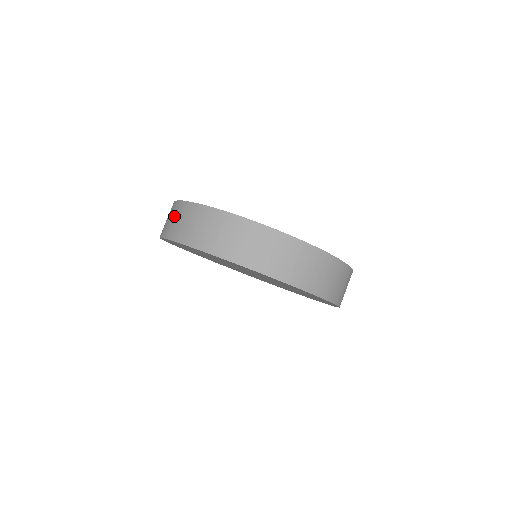
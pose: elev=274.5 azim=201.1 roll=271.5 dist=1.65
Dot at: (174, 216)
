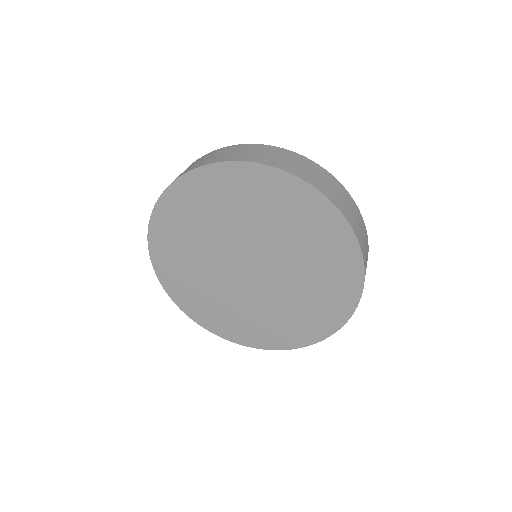
Dot at: (202, 159)
